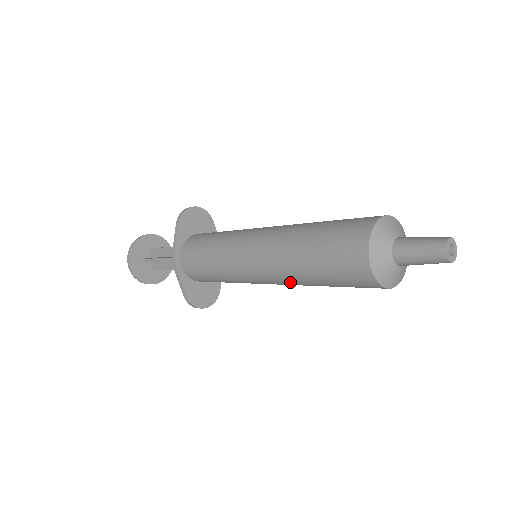
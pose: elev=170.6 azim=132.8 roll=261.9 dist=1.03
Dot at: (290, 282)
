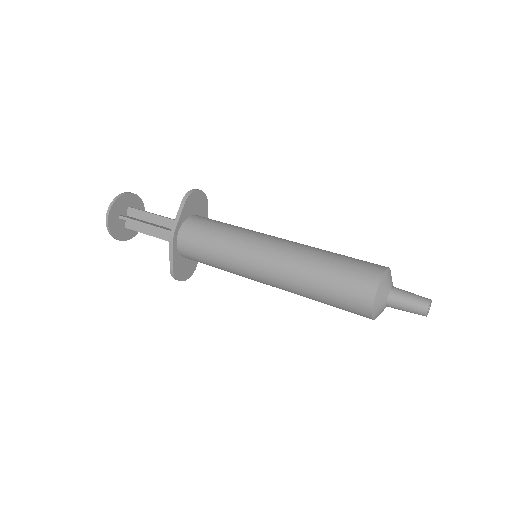
Dot at: (291, 291)
